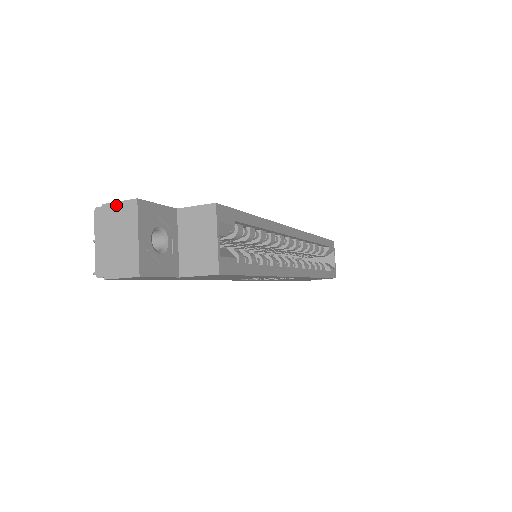
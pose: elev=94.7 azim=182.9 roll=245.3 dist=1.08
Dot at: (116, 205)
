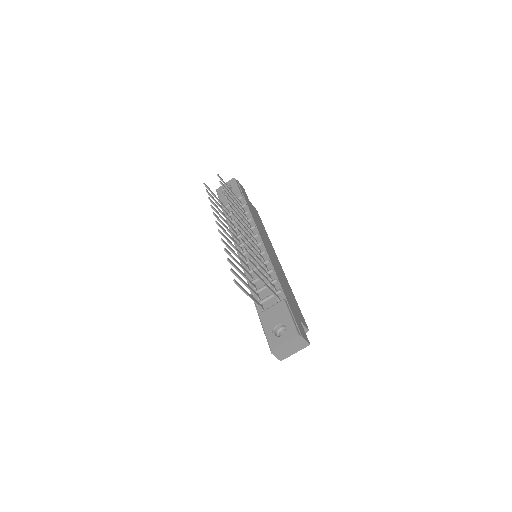
Dot at: (304, 340)
